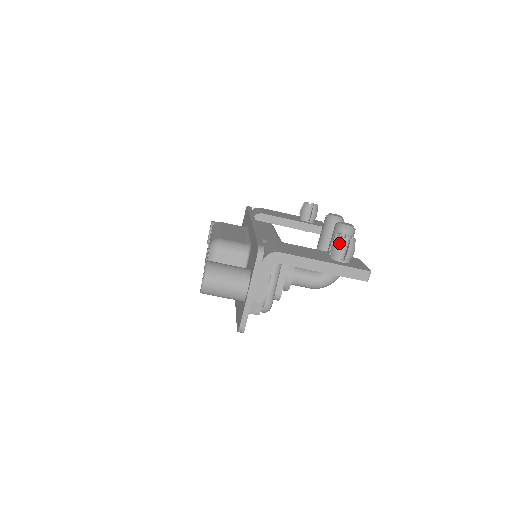
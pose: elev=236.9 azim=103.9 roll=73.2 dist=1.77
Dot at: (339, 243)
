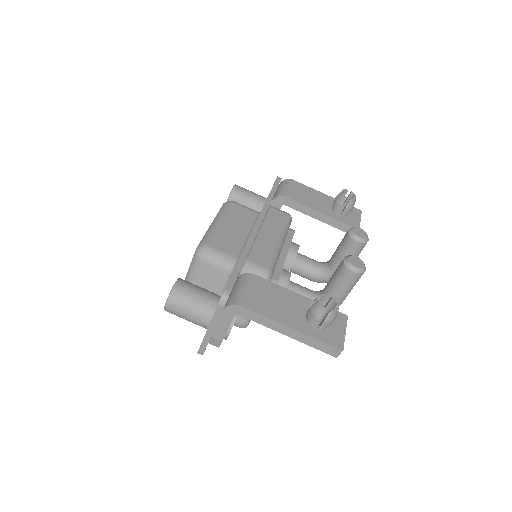
Dot at: (316, 311)
